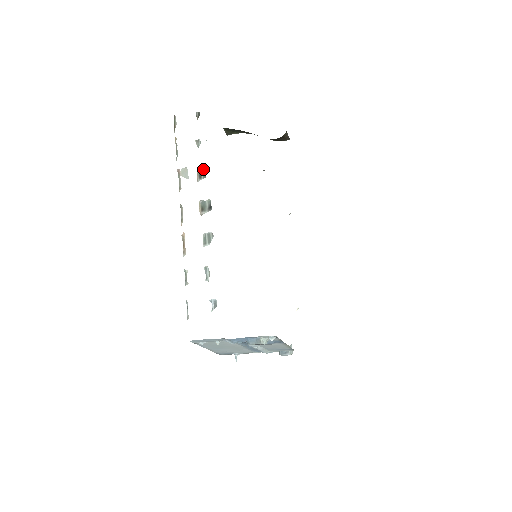
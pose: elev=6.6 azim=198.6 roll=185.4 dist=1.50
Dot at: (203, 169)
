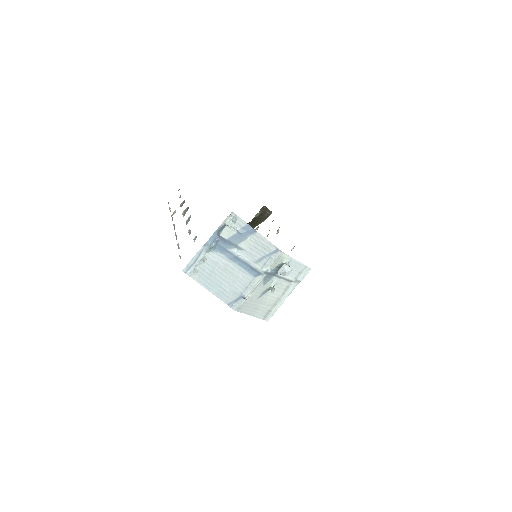
Dot at: (183, 202)
